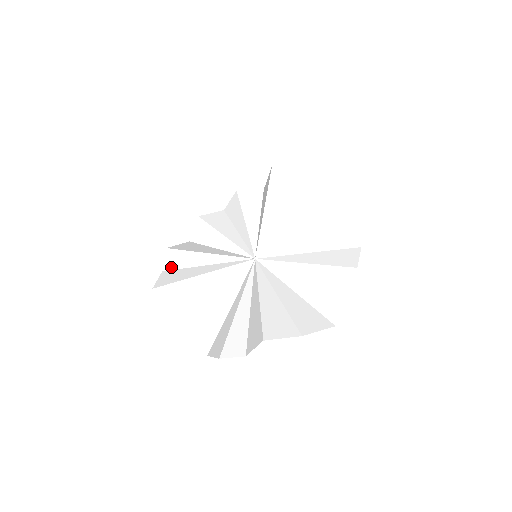
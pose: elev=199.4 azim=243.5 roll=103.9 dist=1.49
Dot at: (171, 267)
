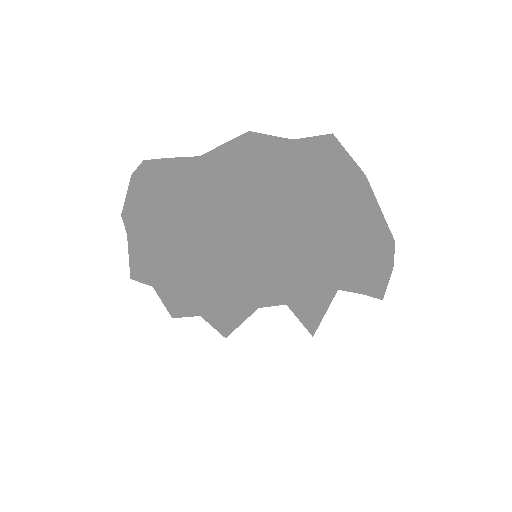
Dot at: (135, 221)
